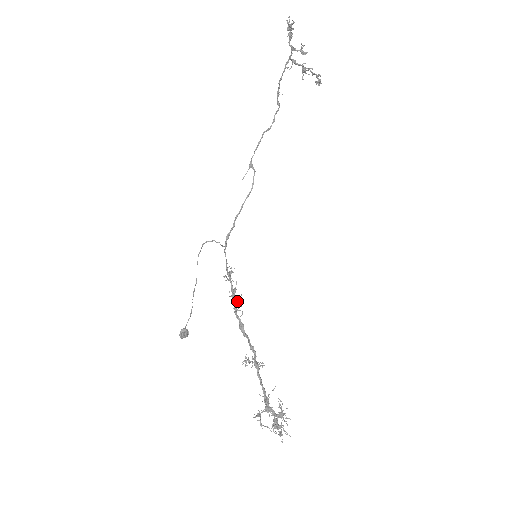
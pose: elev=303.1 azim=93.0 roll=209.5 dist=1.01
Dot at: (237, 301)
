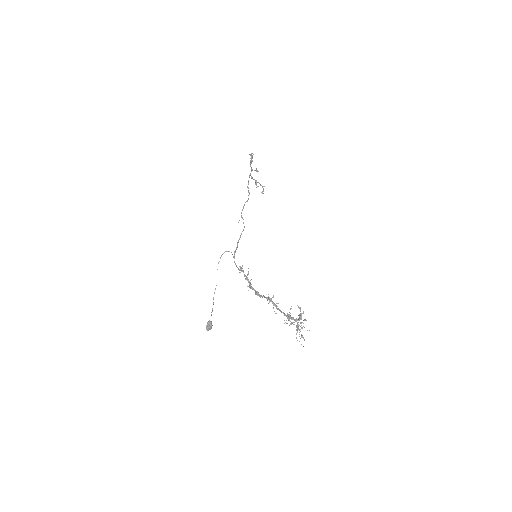
Dot at: occluded
